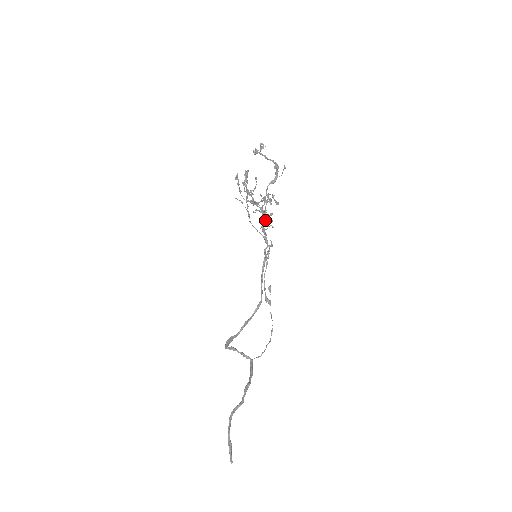
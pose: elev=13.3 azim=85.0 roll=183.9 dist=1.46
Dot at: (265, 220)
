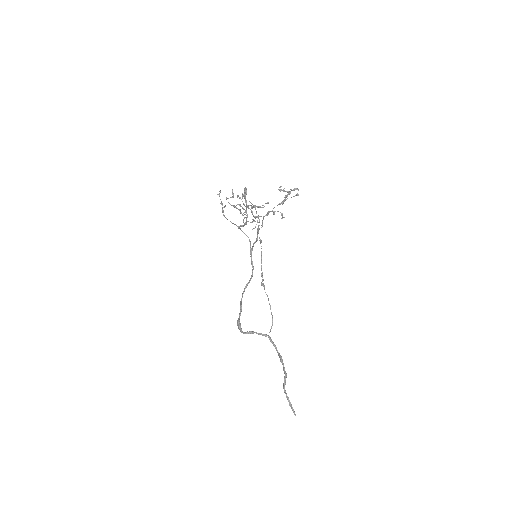
Dot at: (262, 226)
